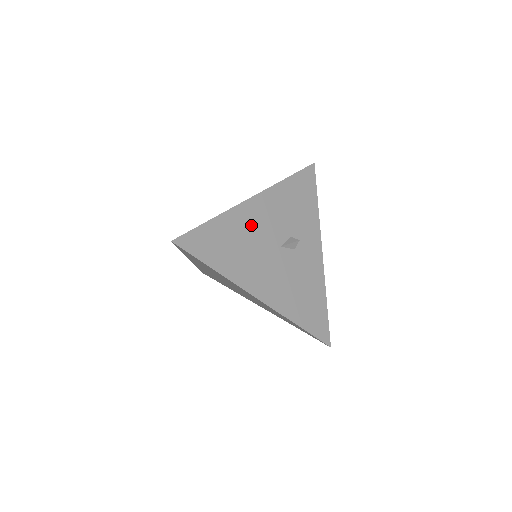
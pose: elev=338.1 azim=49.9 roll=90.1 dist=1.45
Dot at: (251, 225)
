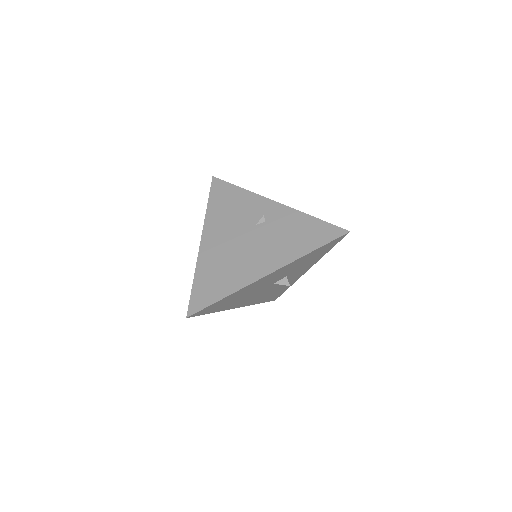
Dot at: (257, 286)
